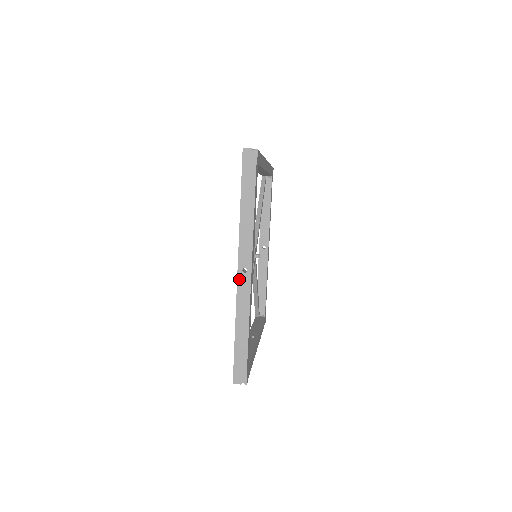
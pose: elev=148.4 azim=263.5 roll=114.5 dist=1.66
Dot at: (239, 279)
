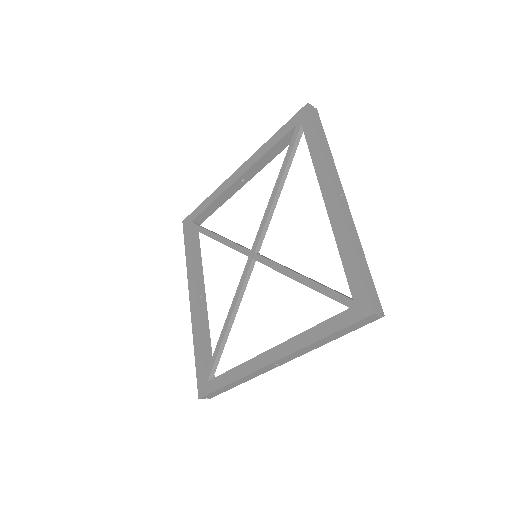
Dot at: (340, 201)
